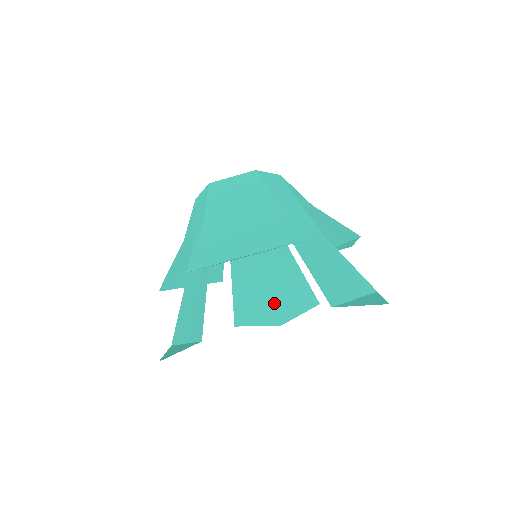
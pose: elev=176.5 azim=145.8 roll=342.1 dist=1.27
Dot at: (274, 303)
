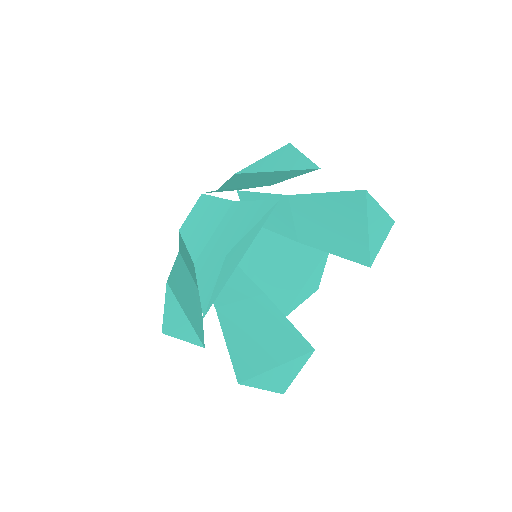
Dot at: (272, 351)
